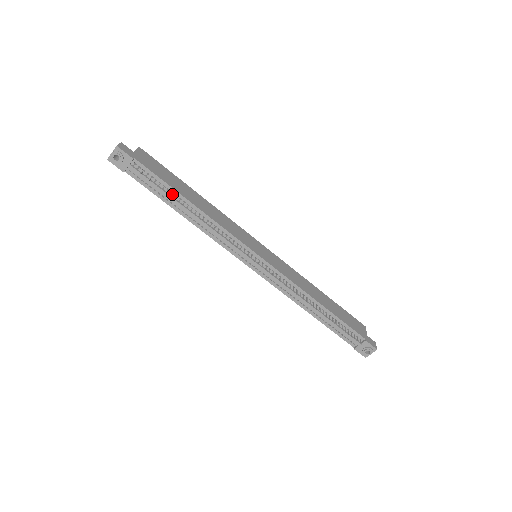
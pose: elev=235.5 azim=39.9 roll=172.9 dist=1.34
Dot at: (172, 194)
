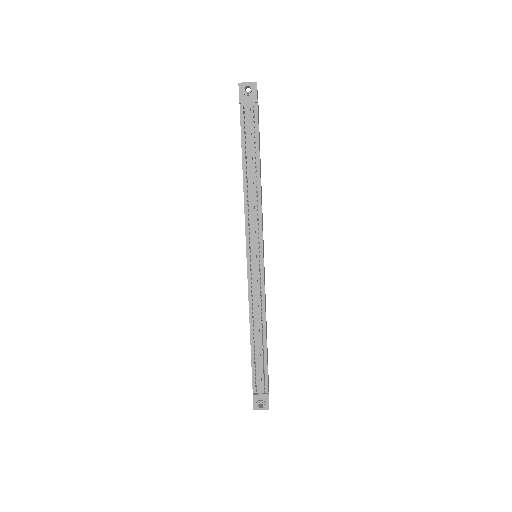
Dot at: (254, 153)
